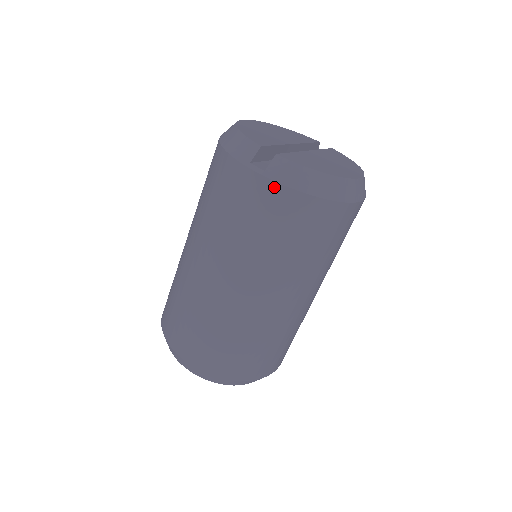
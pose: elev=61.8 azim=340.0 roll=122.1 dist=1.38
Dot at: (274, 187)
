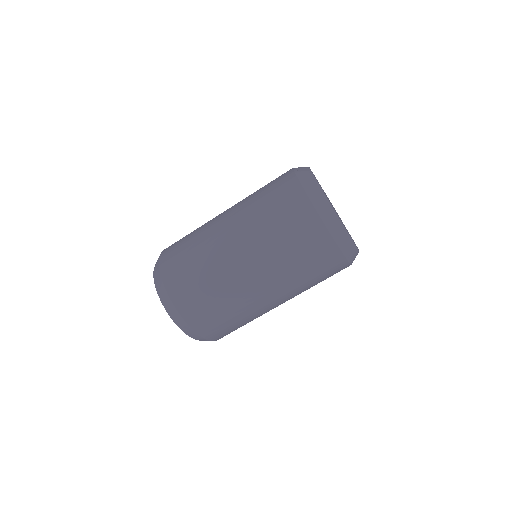
Dot at: (293, 178)
